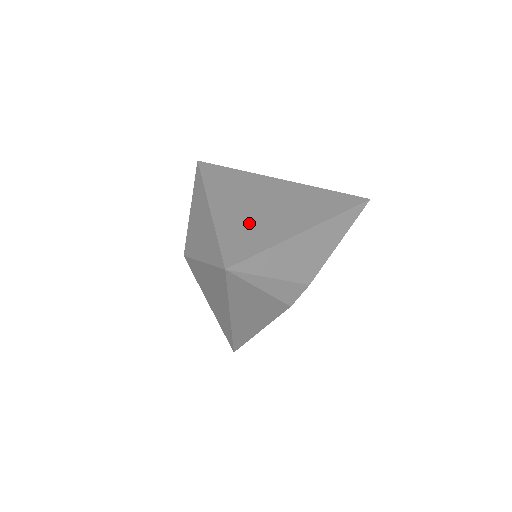
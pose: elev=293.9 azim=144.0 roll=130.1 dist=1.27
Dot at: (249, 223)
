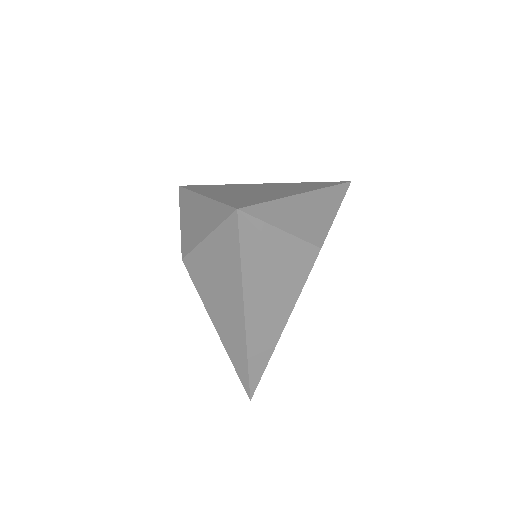
Dot at: (246, 195)
